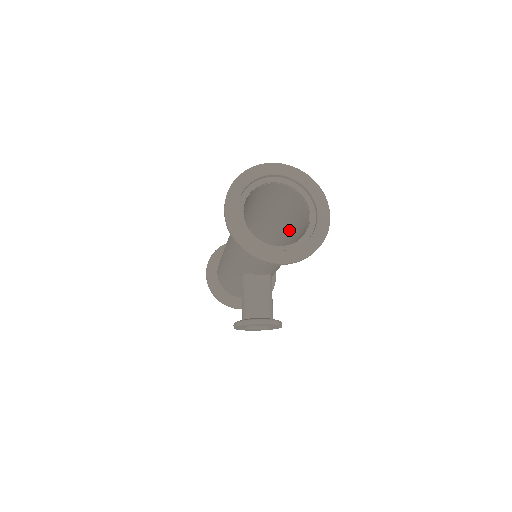
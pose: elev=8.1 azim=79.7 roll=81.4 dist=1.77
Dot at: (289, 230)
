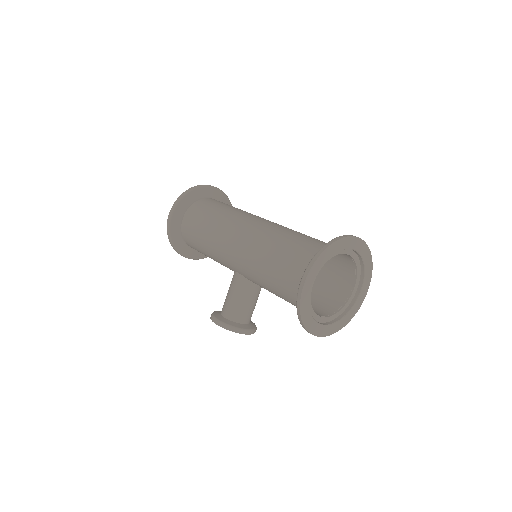
Dot at: occluded
